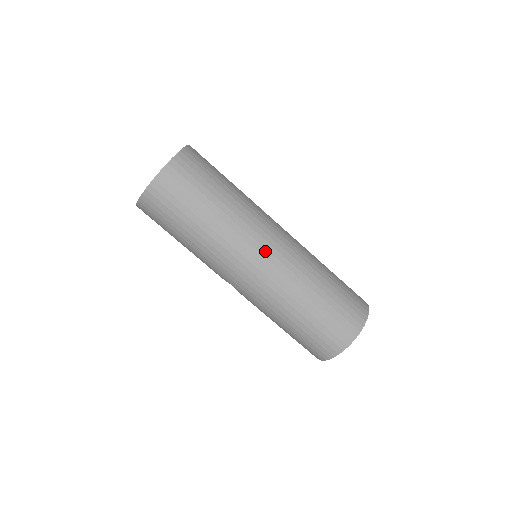
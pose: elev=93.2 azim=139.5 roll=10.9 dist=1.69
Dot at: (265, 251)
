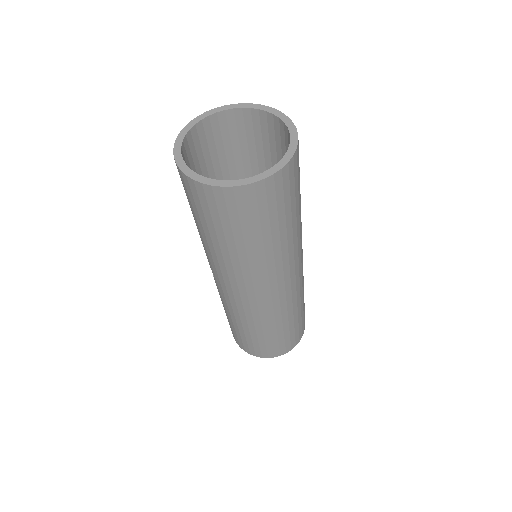
Dot at: (276, 289)
